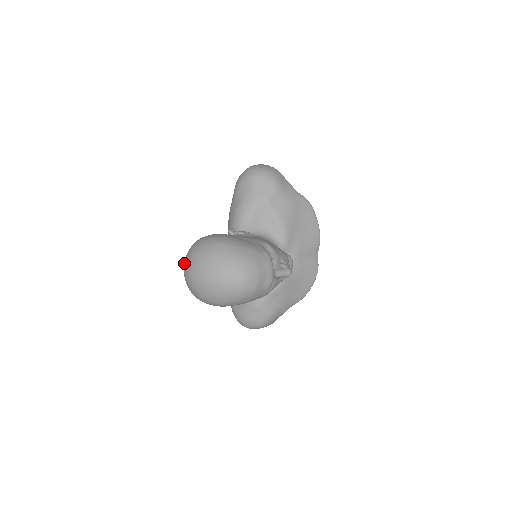
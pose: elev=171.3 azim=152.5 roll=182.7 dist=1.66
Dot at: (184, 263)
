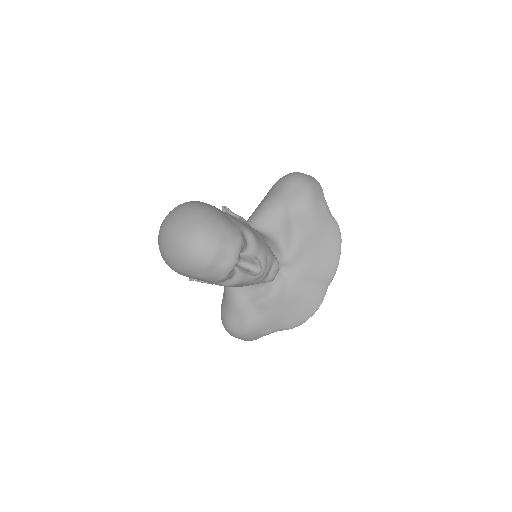
Dot at: occluded
